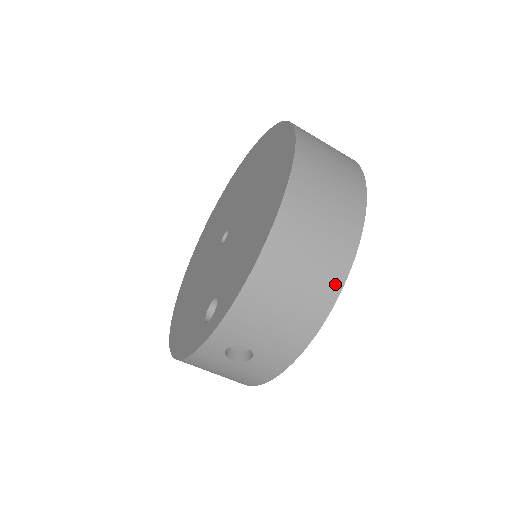
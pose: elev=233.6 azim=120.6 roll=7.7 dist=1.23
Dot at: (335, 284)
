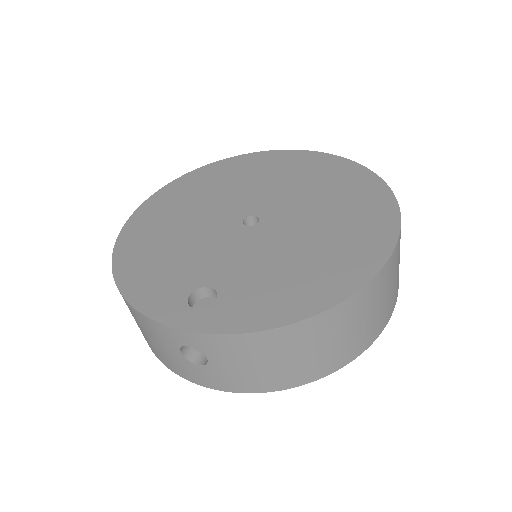
Dot at: (319, 373)
